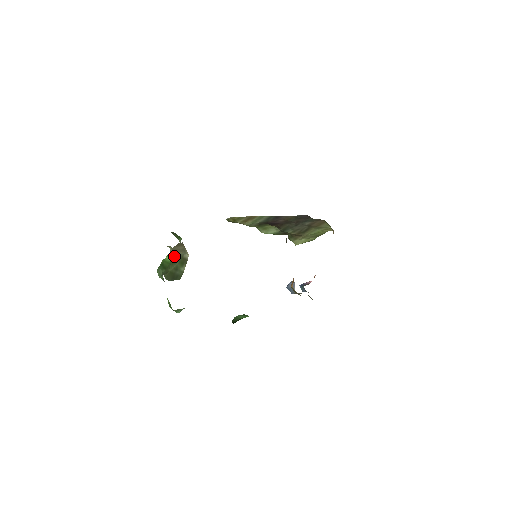
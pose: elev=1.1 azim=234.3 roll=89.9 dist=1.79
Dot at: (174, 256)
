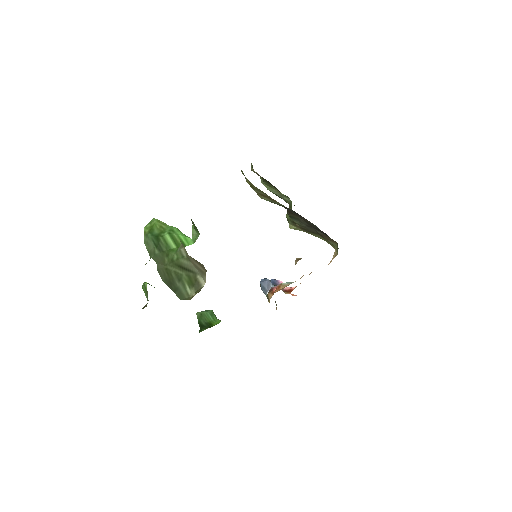
Dot at: (184, 262)
